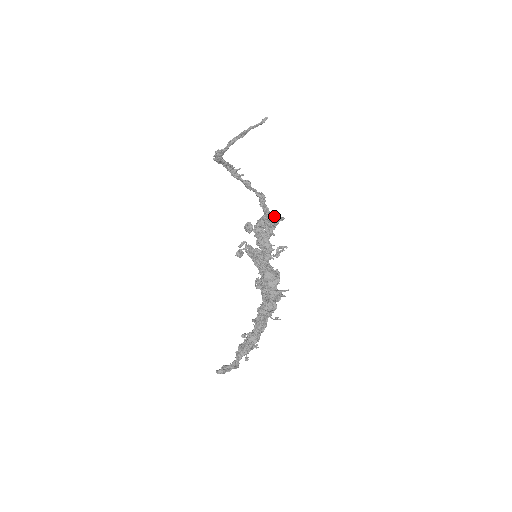
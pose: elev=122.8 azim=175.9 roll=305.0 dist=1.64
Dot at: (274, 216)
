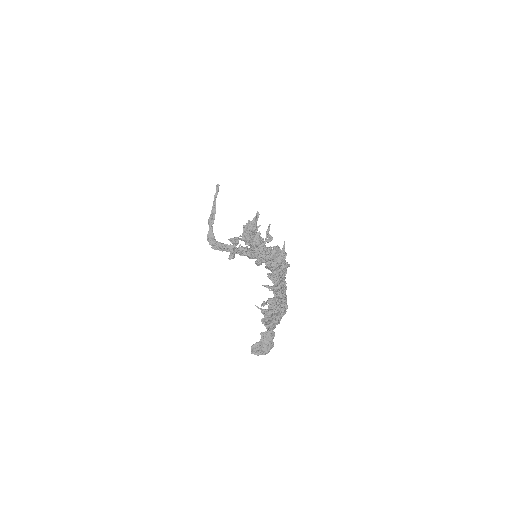
Dot at: occluded
